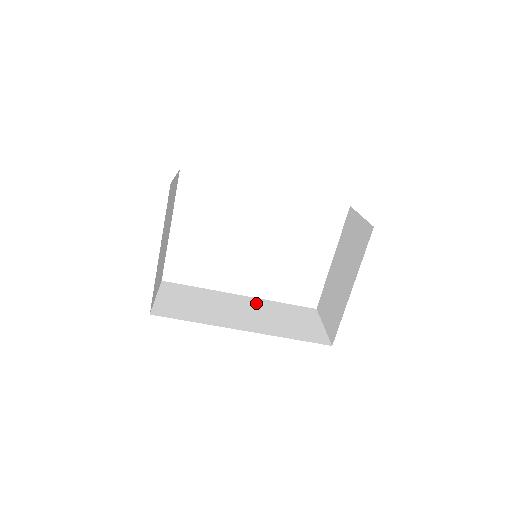
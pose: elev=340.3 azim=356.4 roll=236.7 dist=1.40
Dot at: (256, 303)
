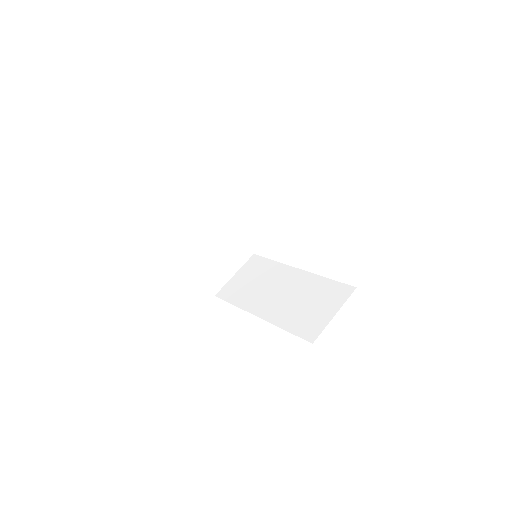
Dot at: (301, 280)
